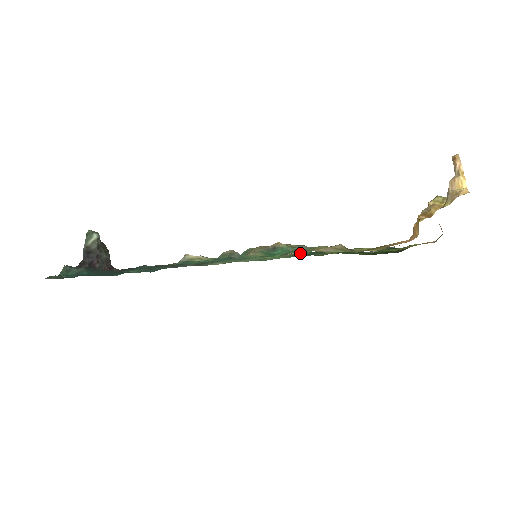
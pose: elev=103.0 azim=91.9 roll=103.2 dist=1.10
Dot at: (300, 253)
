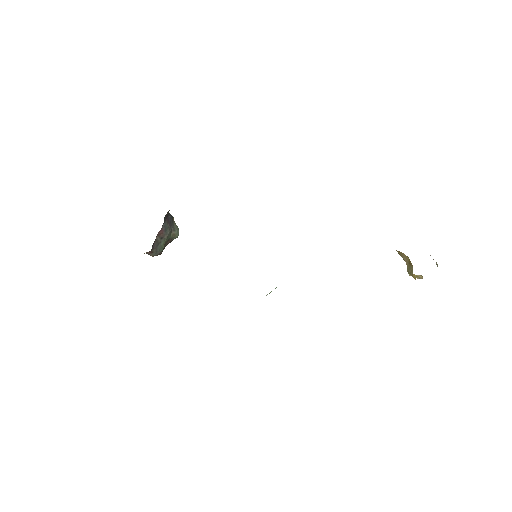
Dot at: occluded
